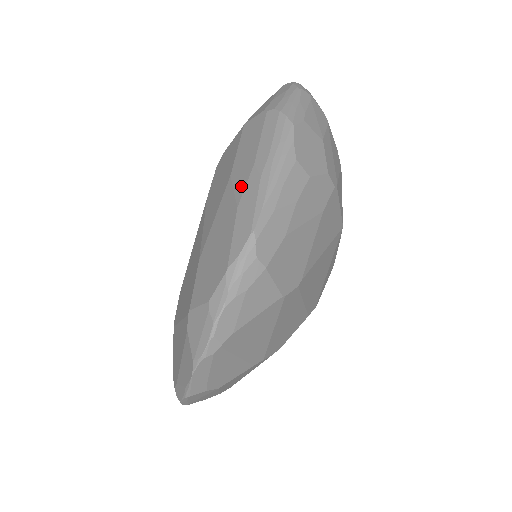
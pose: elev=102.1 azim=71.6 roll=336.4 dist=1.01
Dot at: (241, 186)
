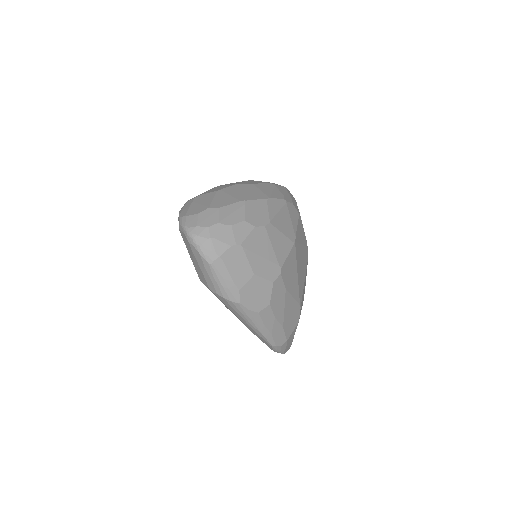
Dot at: occluded
